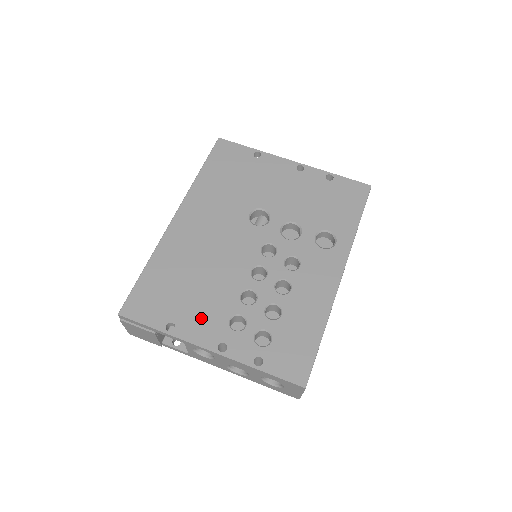
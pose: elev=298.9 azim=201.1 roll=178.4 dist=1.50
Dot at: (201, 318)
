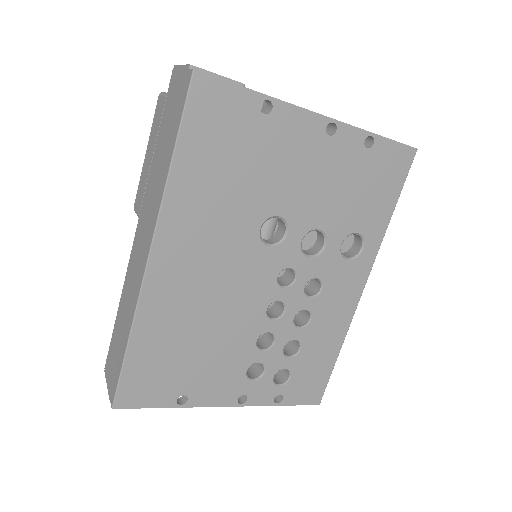
Dot at: (215, 380)
